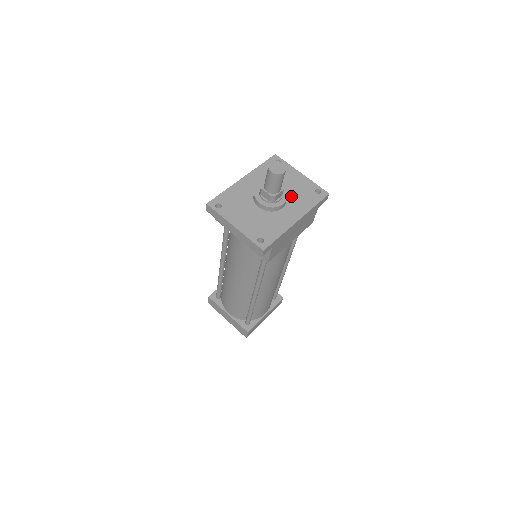
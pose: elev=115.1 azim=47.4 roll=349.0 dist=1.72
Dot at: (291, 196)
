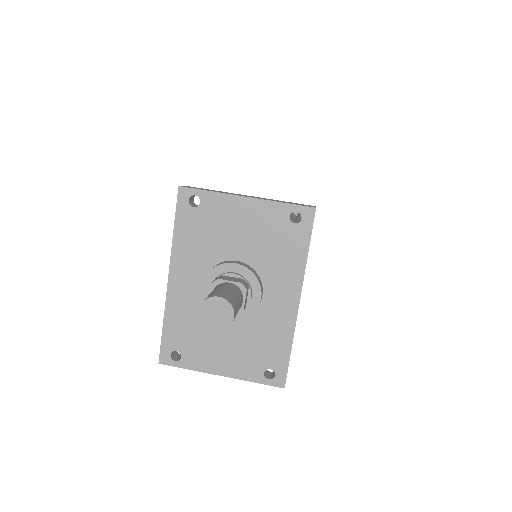
Dot at: (260, 261)
